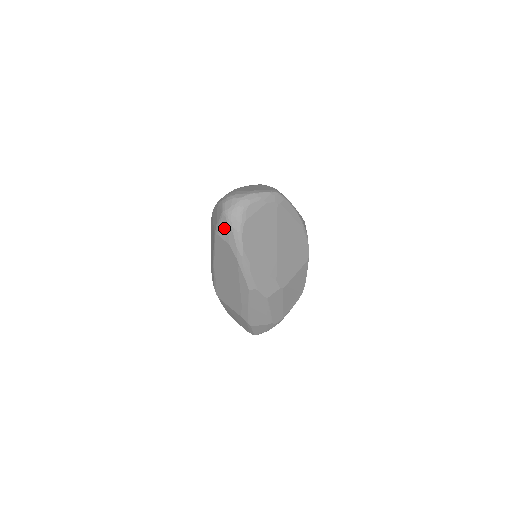
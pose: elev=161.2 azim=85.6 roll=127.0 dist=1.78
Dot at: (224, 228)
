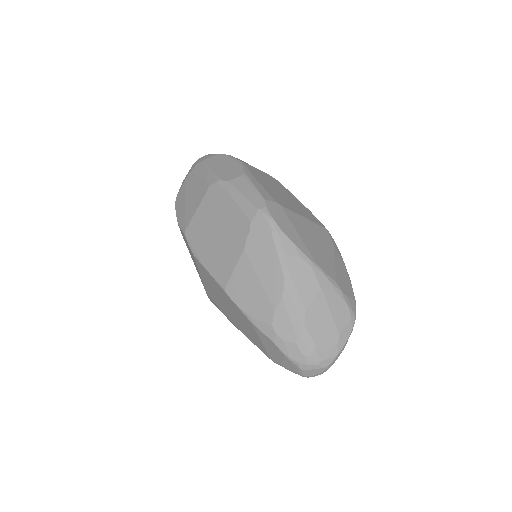
Dot at: occluded
